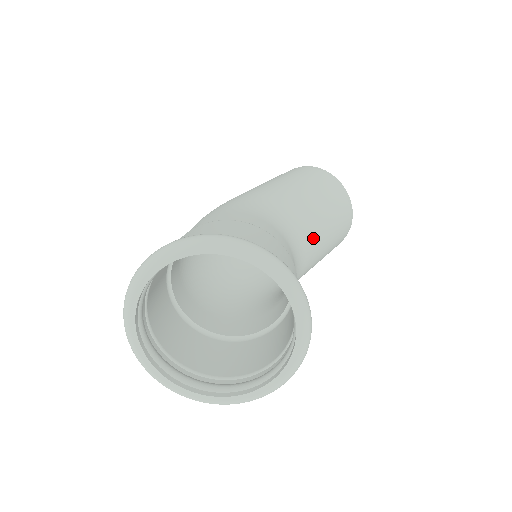
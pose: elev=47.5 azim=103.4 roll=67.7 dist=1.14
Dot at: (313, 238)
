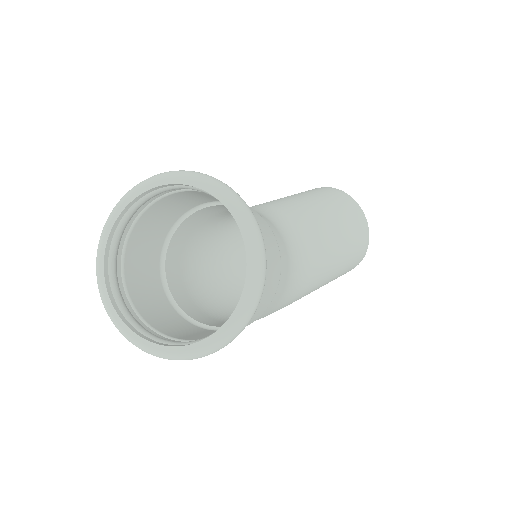
Dot at: (308, 223)
